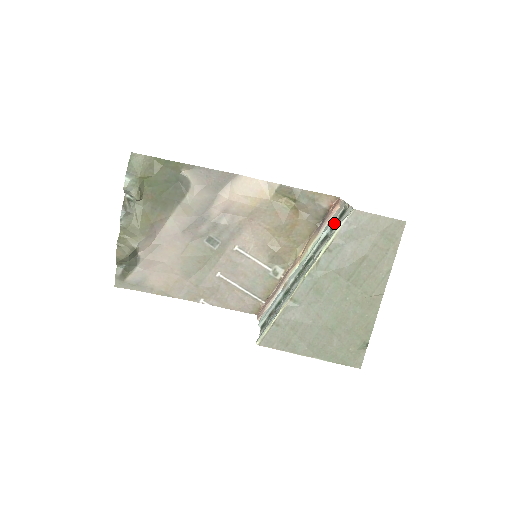
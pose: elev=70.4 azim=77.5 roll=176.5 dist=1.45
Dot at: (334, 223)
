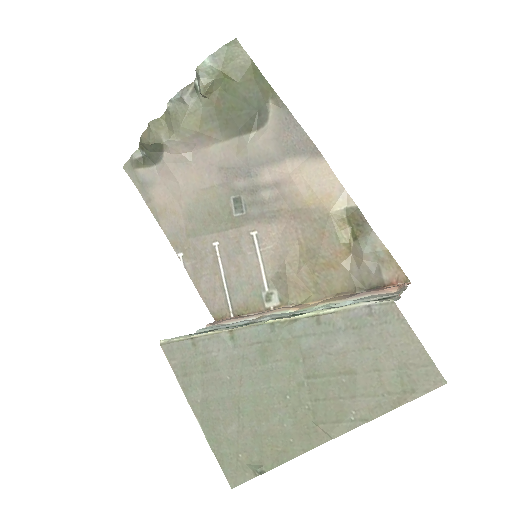
Dot at: (368, 301)
